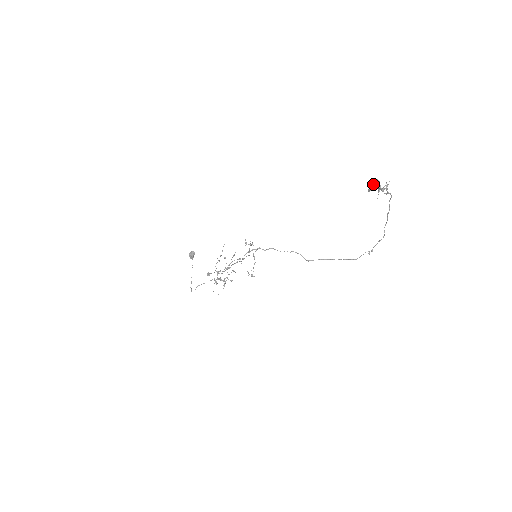
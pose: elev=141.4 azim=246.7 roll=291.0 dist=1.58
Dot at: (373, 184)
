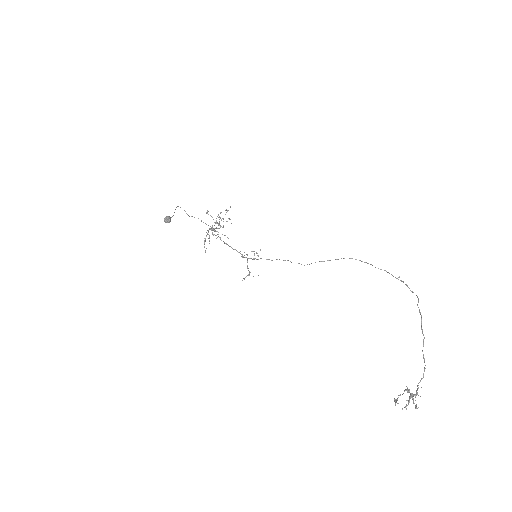
Dot at: occluded
